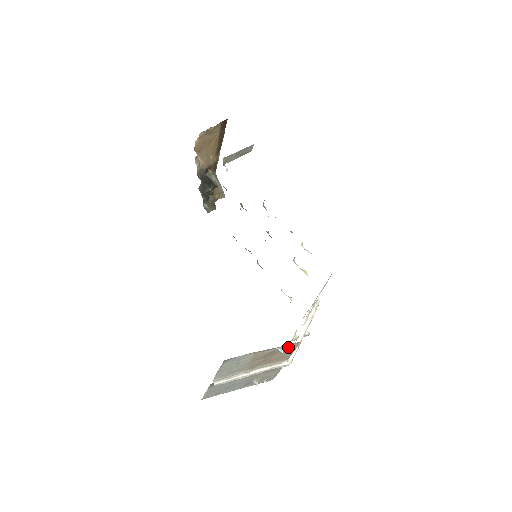
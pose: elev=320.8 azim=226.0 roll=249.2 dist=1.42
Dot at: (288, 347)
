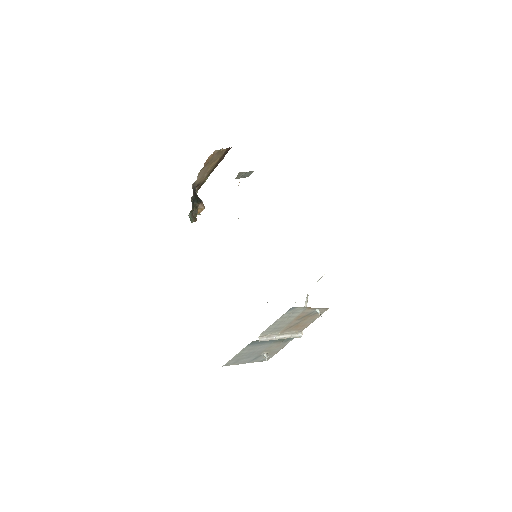
Dot at: (320, 312)
